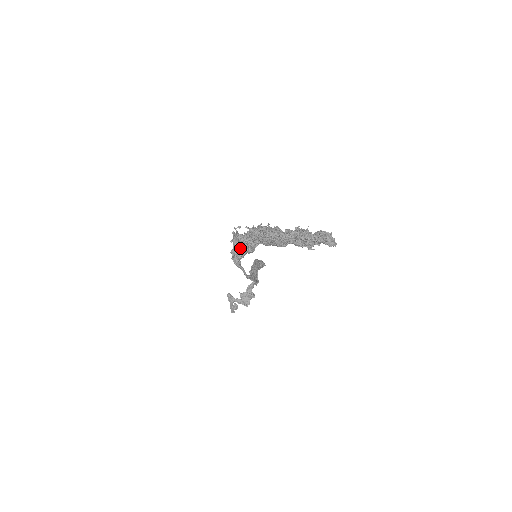
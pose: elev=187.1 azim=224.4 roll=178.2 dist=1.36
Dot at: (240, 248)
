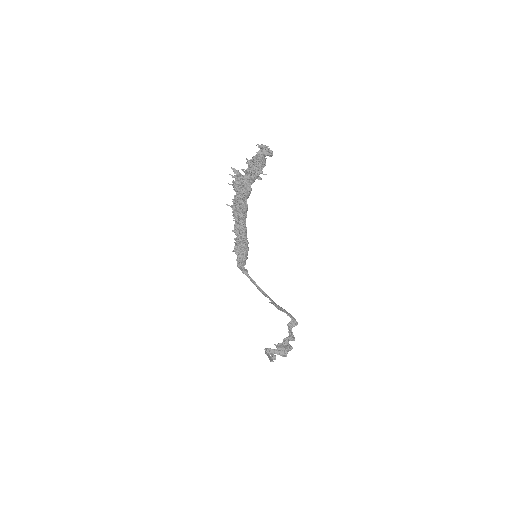
Dot at: (239, 249)
